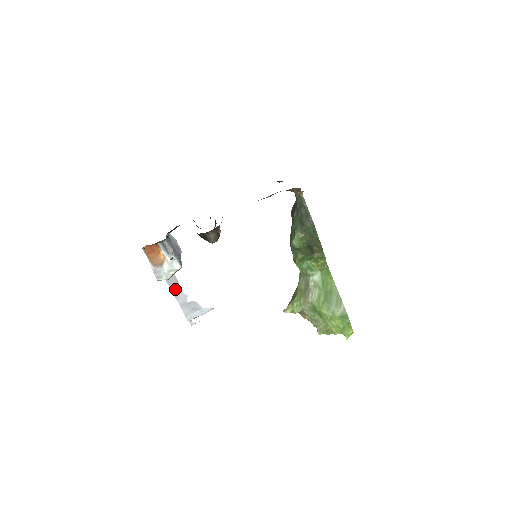
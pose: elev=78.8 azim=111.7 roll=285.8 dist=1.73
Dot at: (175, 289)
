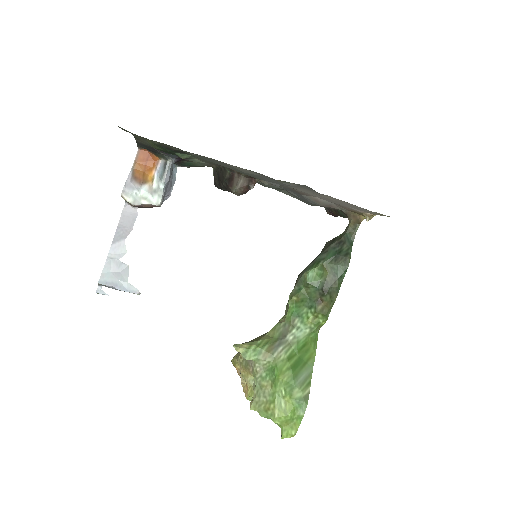
Dot at: (121, 233)
